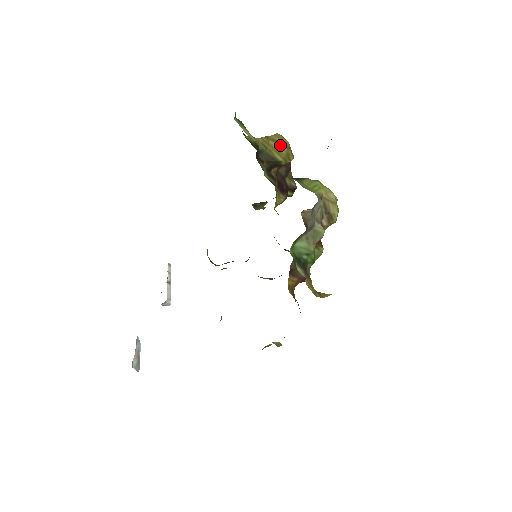
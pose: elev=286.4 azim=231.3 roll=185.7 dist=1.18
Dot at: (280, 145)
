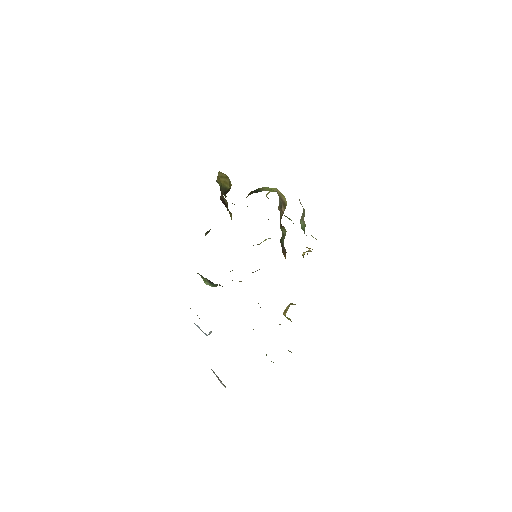
Dot at: (224, 178)
